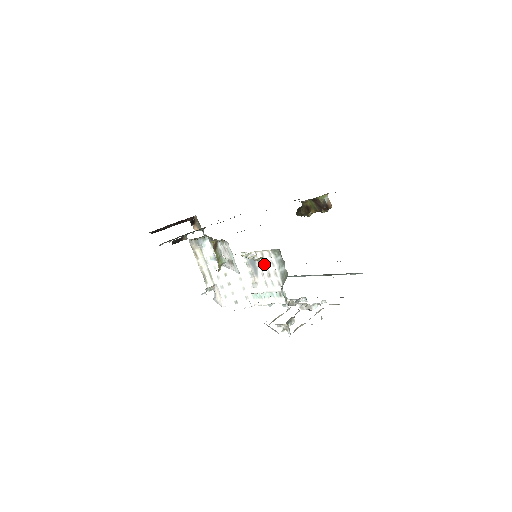
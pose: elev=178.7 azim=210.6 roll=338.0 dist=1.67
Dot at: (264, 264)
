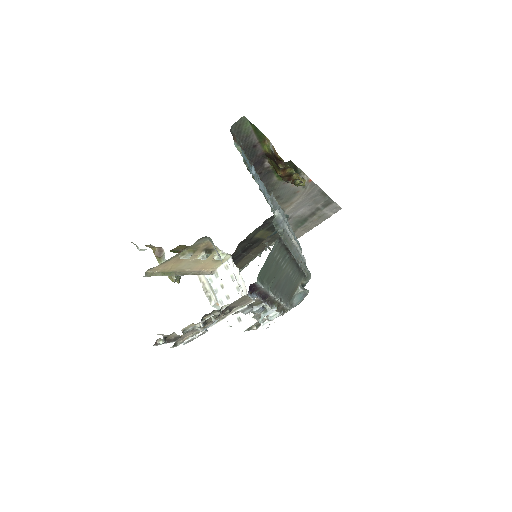
Dot at: occluded
